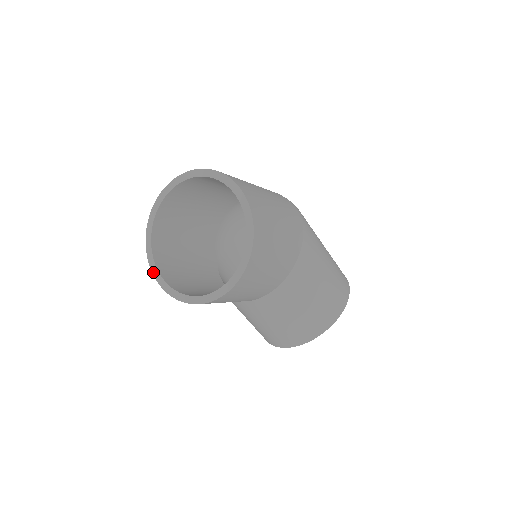
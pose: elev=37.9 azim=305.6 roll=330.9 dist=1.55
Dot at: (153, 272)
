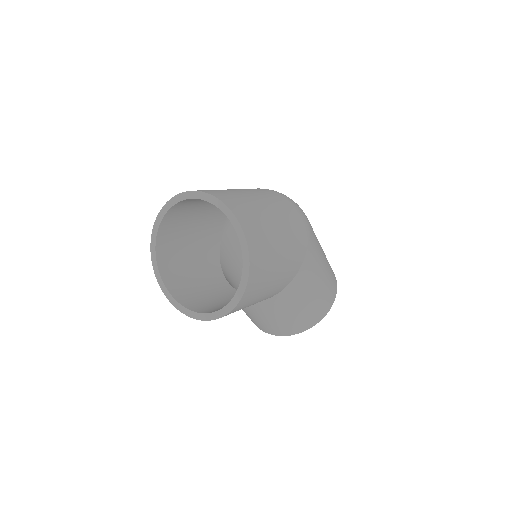
Dot at: (153, 264)
